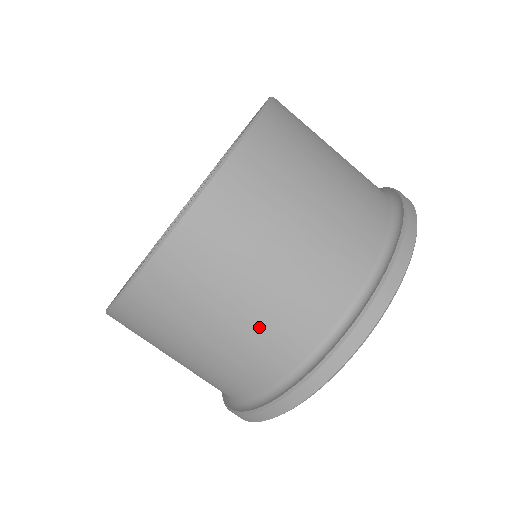
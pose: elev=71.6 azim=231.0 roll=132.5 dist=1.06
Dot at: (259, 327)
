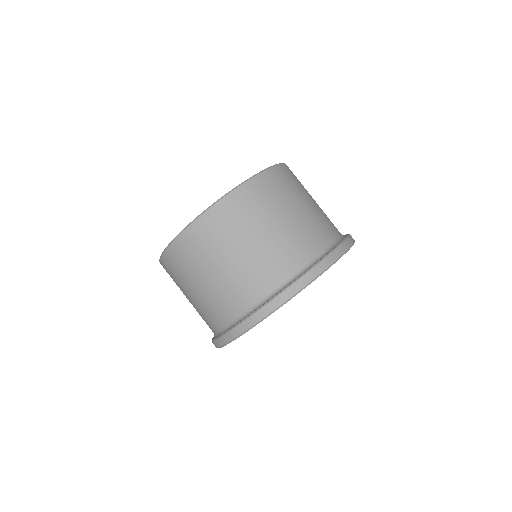
Dot at: (213, 295)
